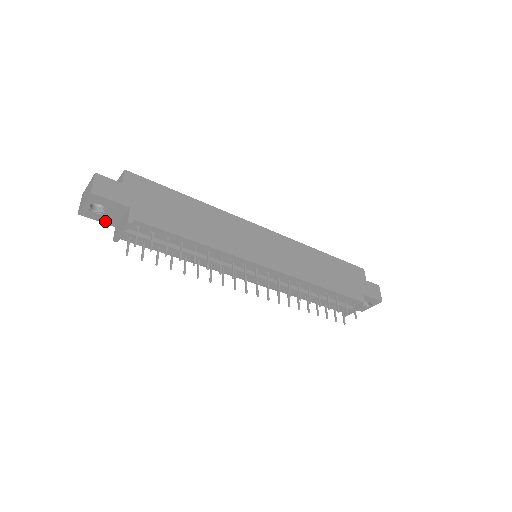
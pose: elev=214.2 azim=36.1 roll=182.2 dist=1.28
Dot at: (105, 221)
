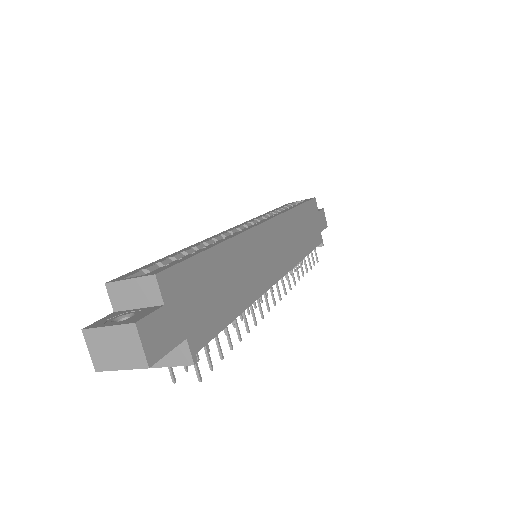
Dot at: occluded
